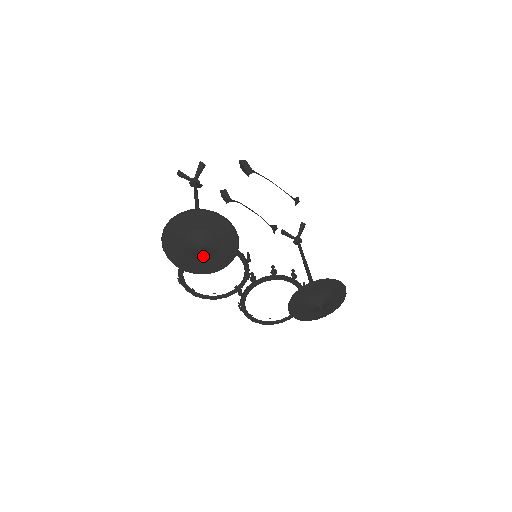
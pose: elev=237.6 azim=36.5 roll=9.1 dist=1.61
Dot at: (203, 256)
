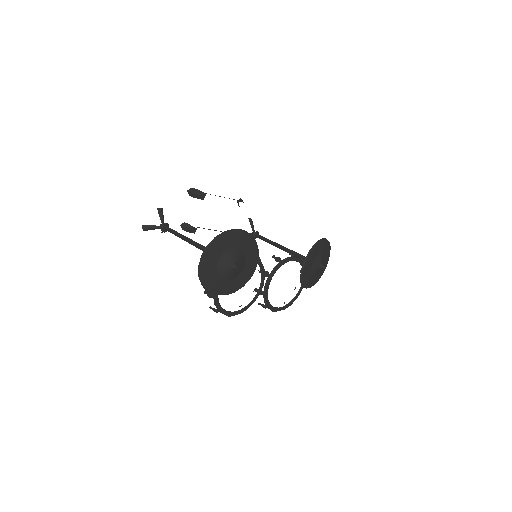
Dot at: (237, 272)
